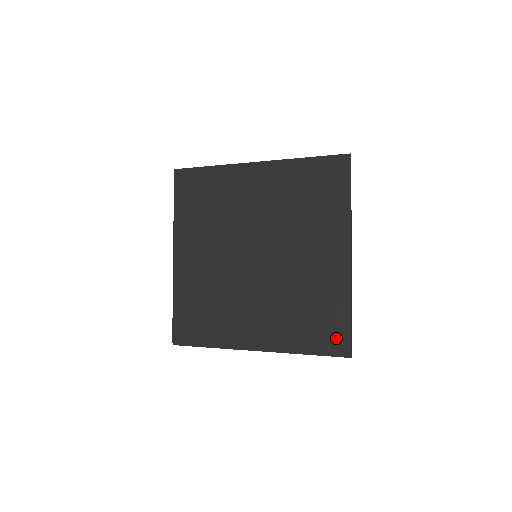
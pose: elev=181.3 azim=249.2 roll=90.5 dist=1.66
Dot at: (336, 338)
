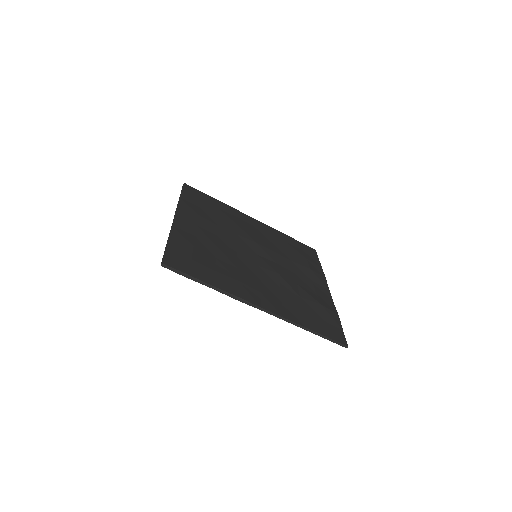
Dot at: (333, 329)
